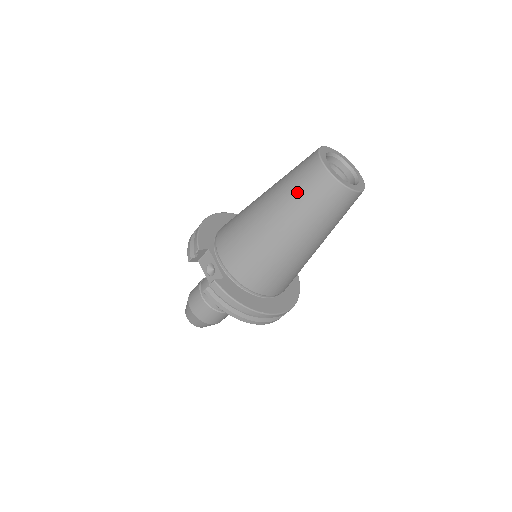
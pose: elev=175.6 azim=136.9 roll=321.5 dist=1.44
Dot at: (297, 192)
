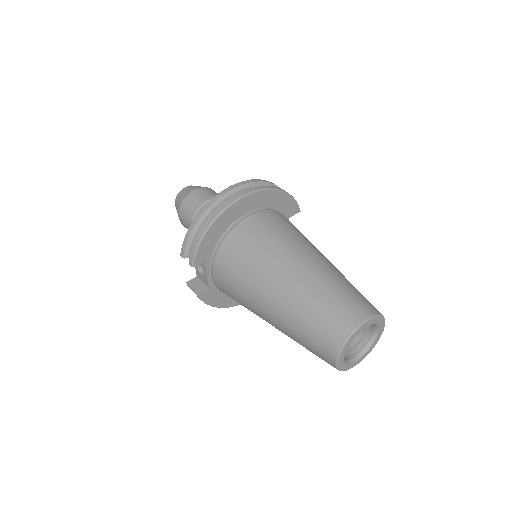
Dot at: (302, 339)
